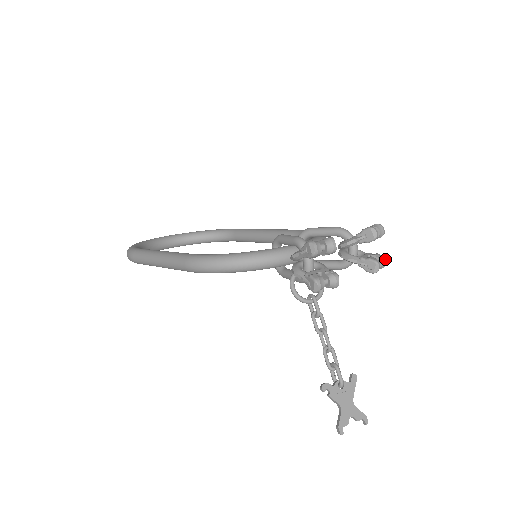
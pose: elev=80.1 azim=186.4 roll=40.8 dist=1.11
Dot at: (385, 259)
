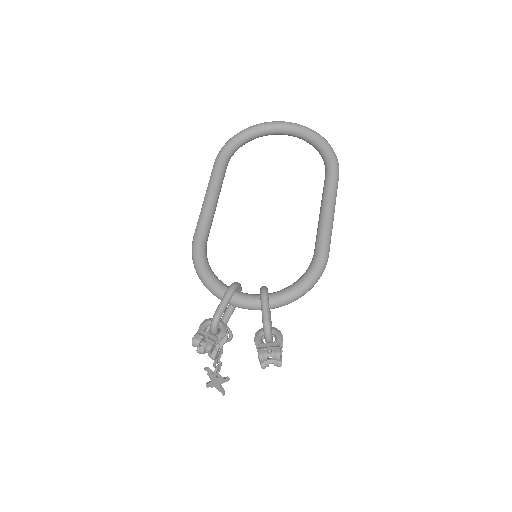
Dot at: (279, 366)
